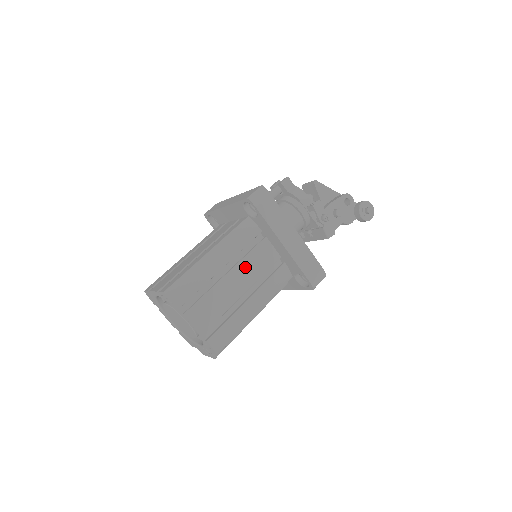
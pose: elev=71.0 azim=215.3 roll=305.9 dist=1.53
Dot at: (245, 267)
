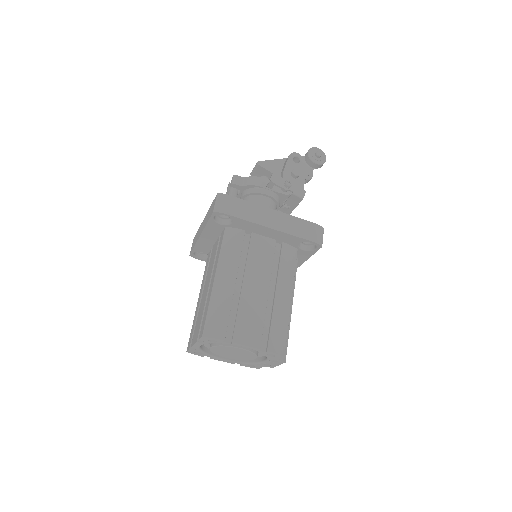
Dot at: (253, 269)
